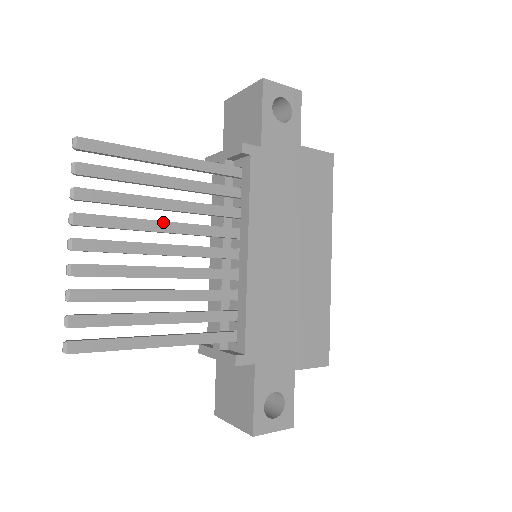
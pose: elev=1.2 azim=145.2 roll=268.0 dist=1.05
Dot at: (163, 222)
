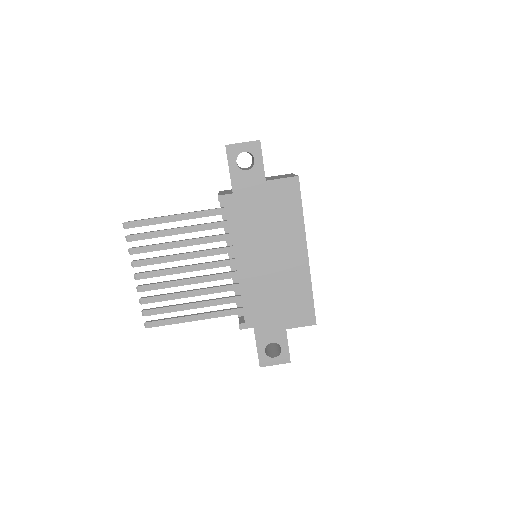
Dot at: (181, 254)
